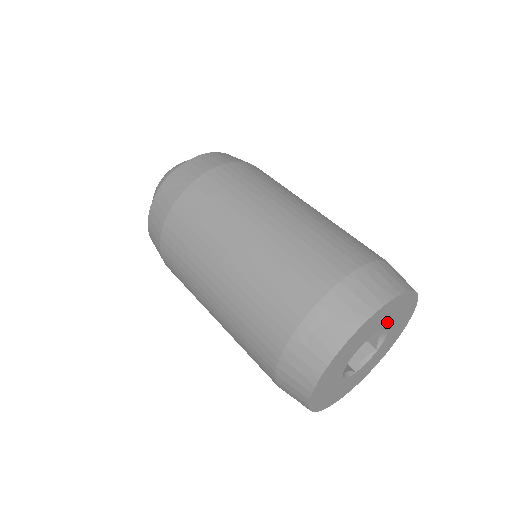
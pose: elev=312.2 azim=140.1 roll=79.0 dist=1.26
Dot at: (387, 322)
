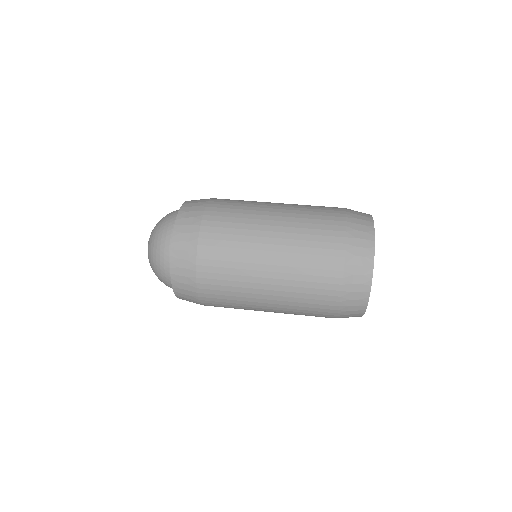
Dot at: occluded
